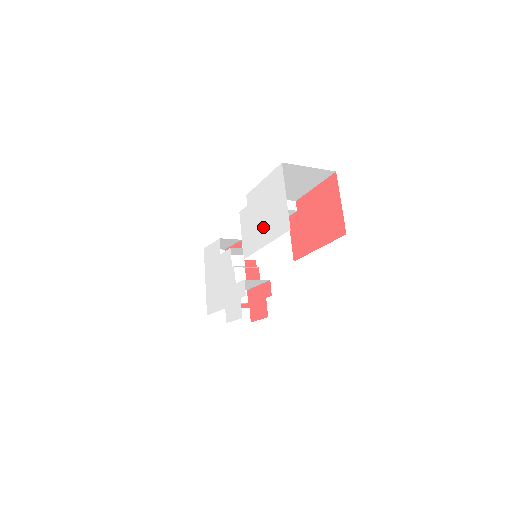
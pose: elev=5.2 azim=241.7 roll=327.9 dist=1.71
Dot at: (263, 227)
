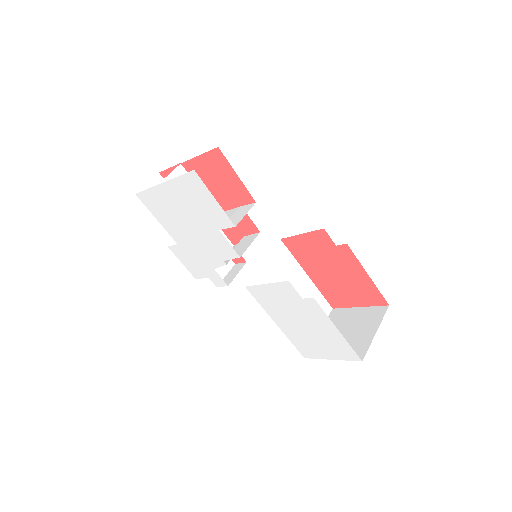
Dot at: (291, 324)
